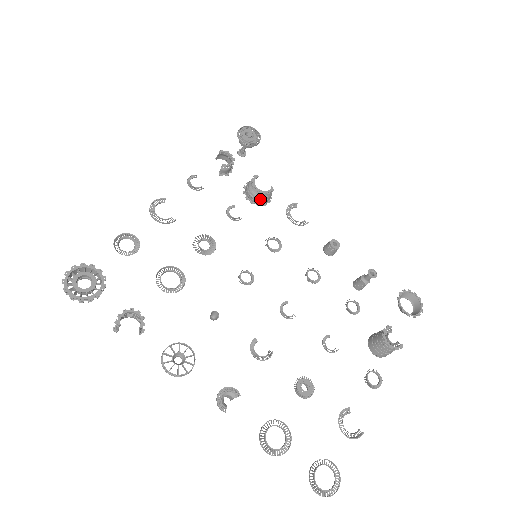
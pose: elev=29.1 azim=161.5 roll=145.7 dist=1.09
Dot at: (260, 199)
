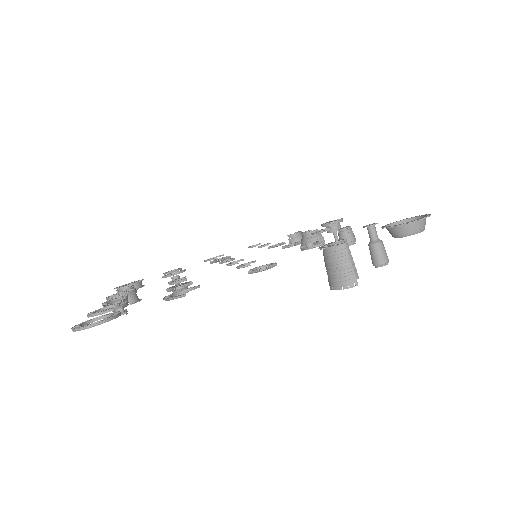
Dot at: (306, 242)
